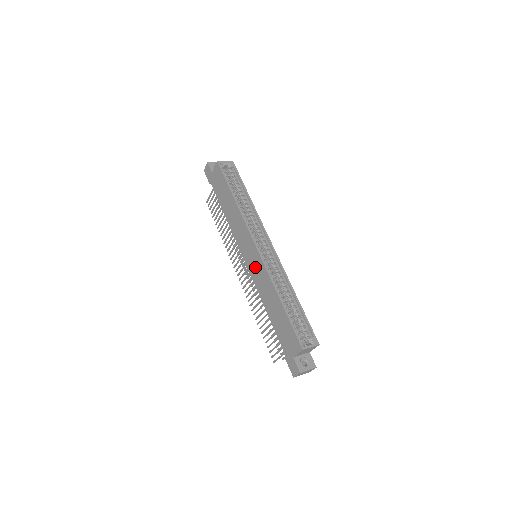
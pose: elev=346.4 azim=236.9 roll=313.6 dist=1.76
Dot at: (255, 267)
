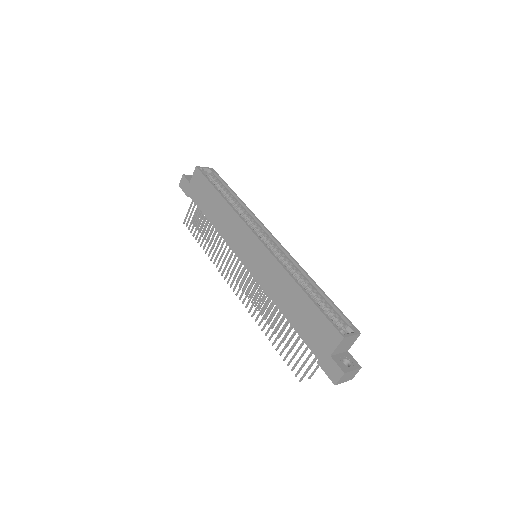
Dot at: (259, 263)
